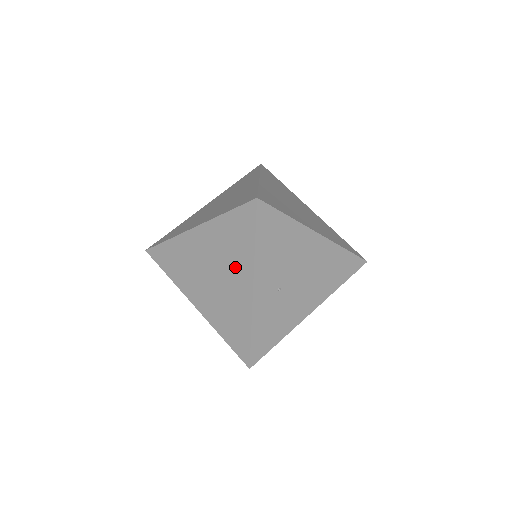
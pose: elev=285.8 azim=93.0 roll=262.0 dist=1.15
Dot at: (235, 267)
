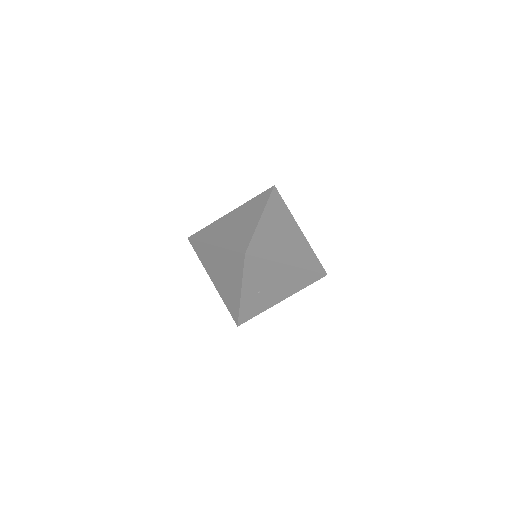
Dot at: (233, 278)
